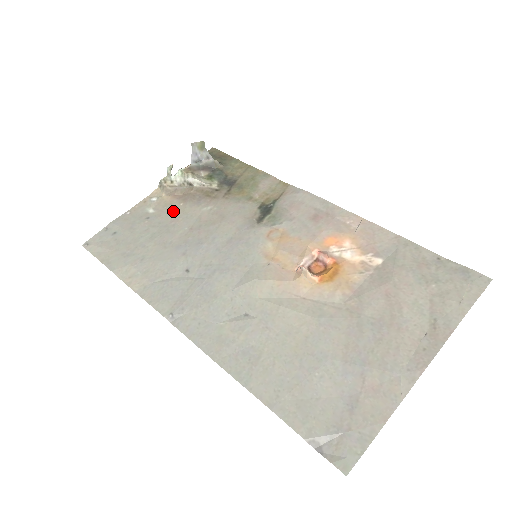
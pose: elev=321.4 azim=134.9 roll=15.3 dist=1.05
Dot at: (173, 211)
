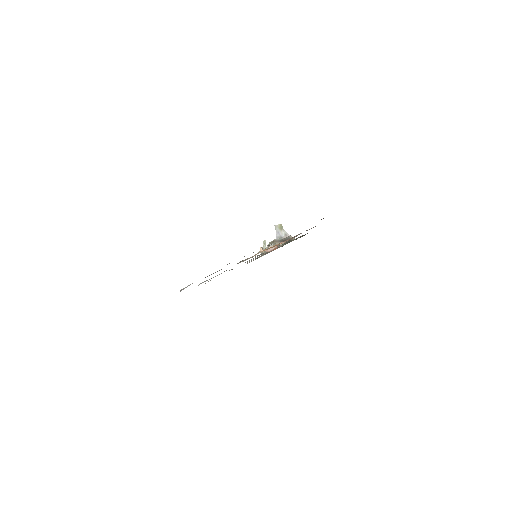
Dot at: occluded
